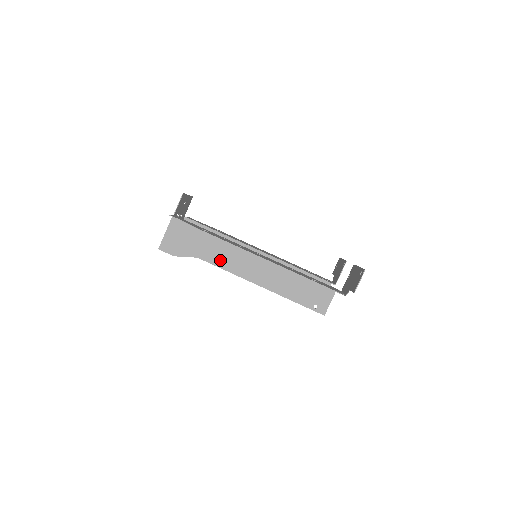
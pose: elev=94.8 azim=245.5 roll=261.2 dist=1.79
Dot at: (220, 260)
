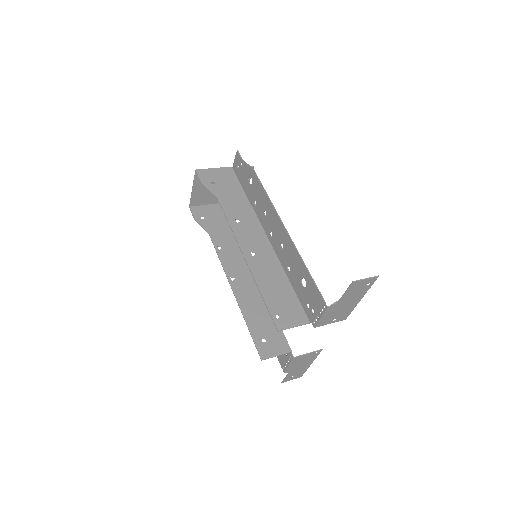
Dot at: (233, 215)
